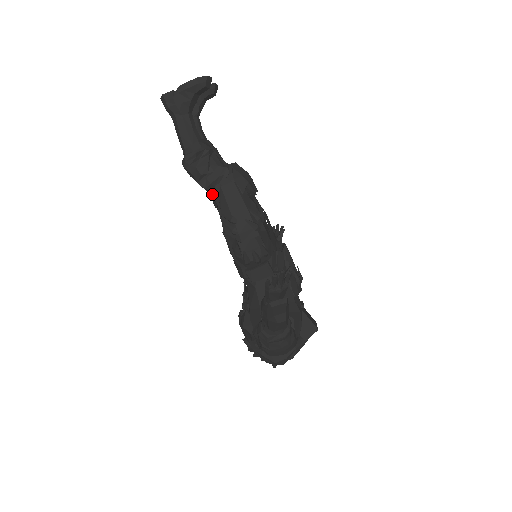
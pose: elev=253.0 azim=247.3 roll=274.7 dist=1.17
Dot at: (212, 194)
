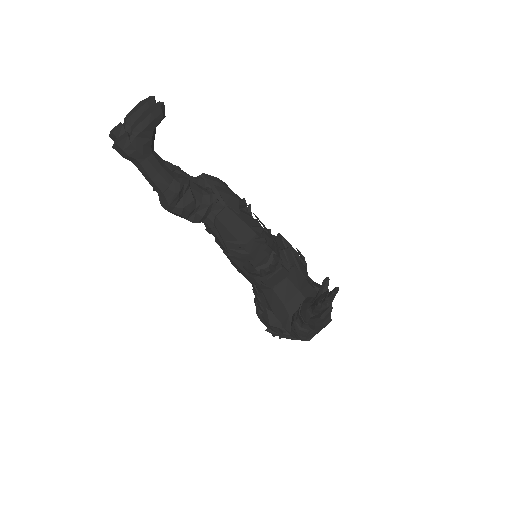
Dot at: occluded
